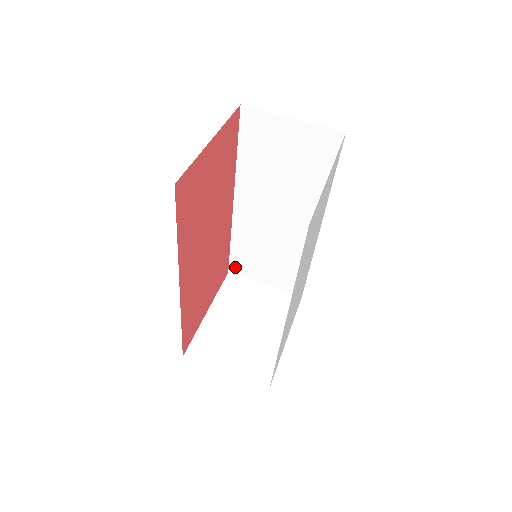
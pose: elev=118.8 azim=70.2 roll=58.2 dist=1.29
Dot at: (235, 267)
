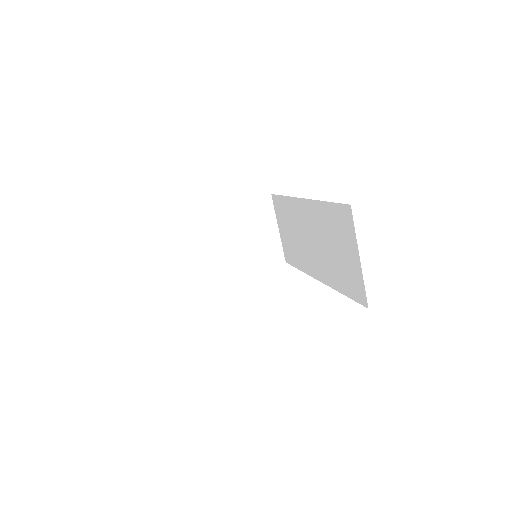
Dot at: (276, 200)
